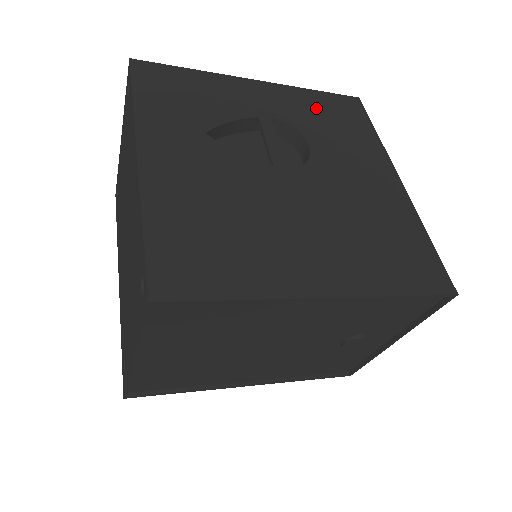
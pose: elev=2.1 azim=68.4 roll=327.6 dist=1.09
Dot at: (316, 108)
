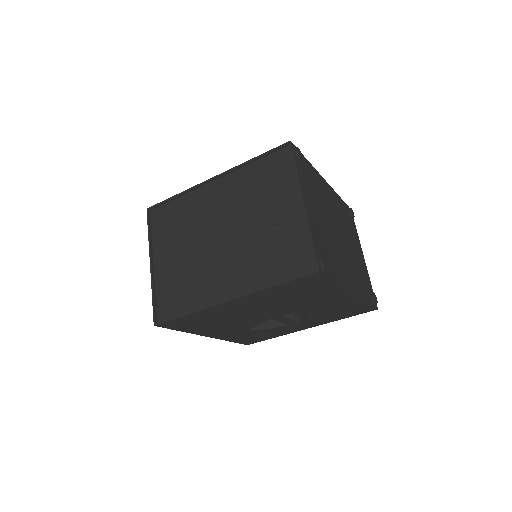
Dot at: occluded
